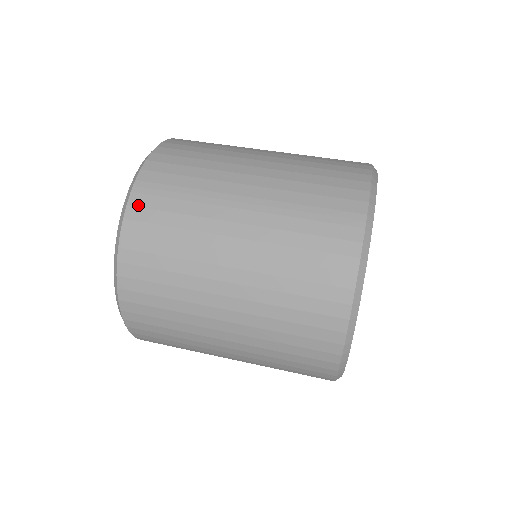
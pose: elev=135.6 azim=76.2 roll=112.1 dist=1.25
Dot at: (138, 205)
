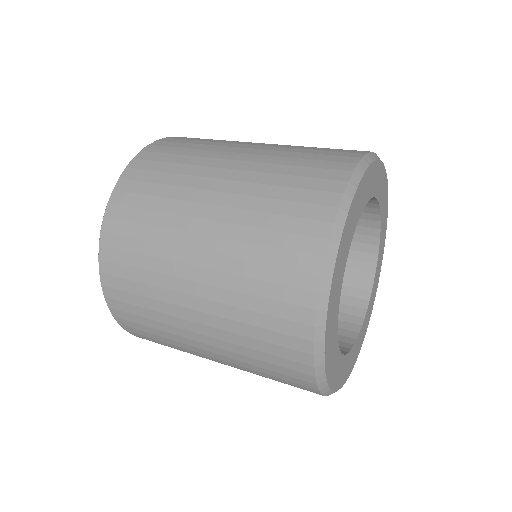
Dot at: (143, 158)
